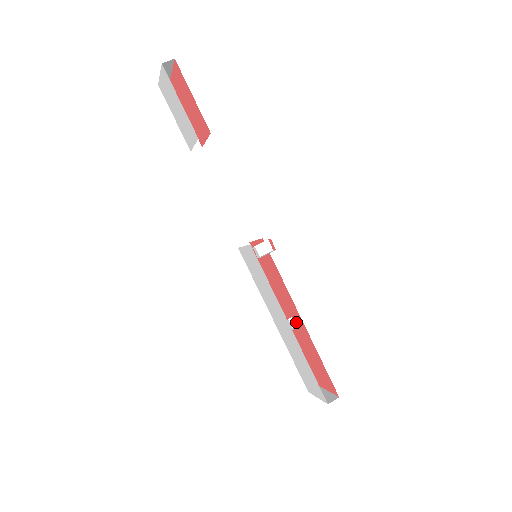
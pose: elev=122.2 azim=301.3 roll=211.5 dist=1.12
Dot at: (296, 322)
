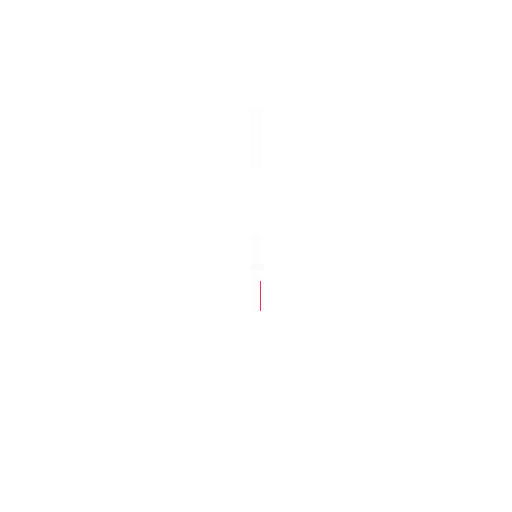
Dot at: occluded
